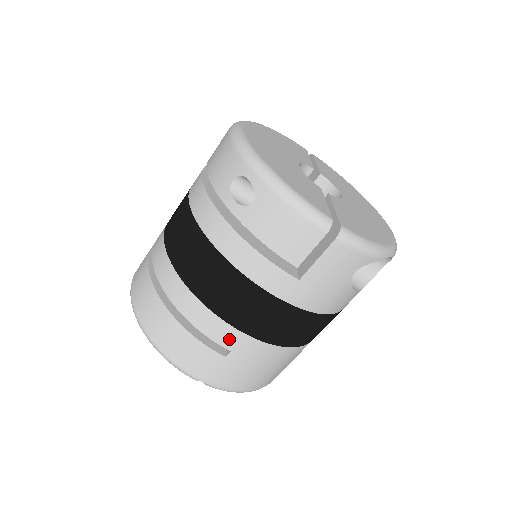
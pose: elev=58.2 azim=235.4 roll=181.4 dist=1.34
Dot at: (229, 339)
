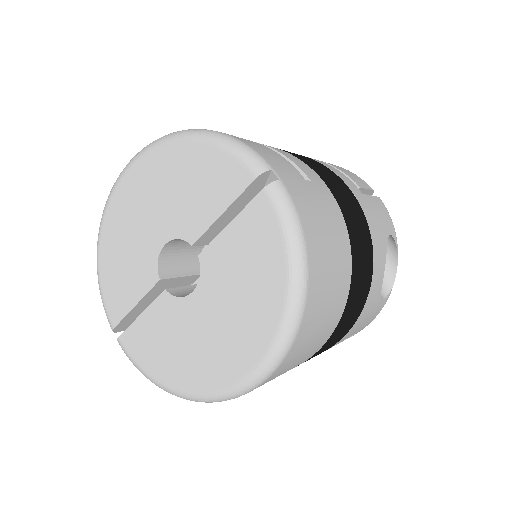
Dot at: (310, 174)
